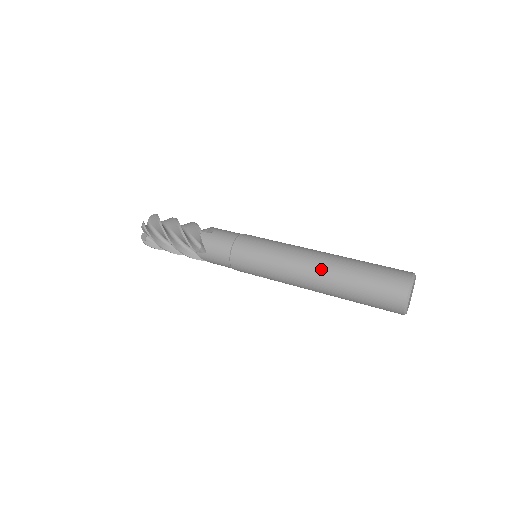
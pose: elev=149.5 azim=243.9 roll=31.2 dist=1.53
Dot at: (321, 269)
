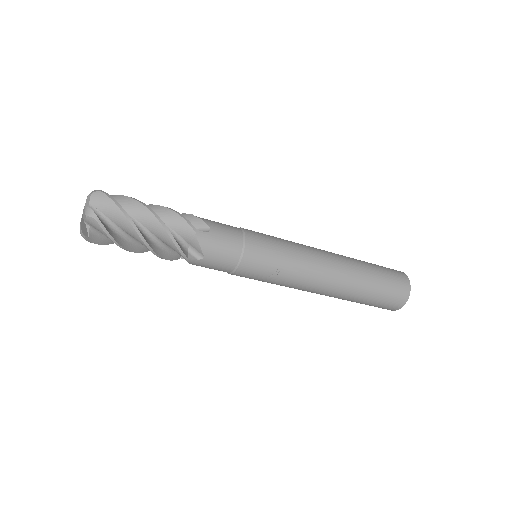
Dot at: (338, 255)
